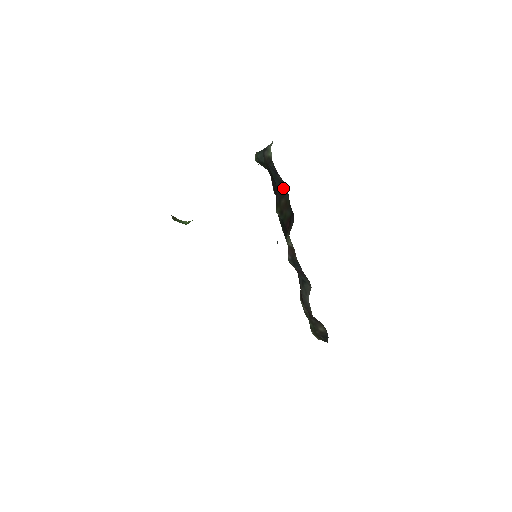
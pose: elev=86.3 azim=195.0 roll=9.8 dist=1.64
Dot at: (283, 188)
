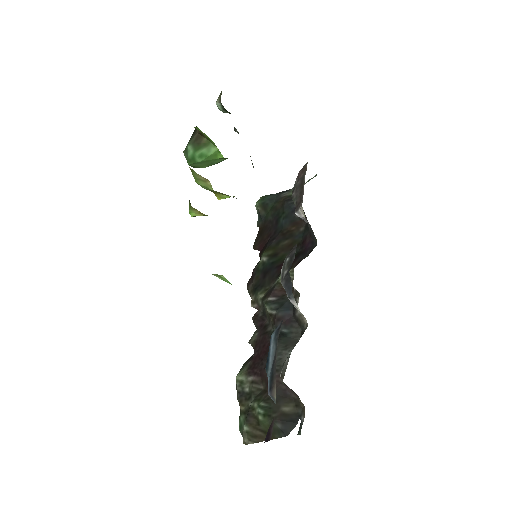
Dot at: (295, 228)
